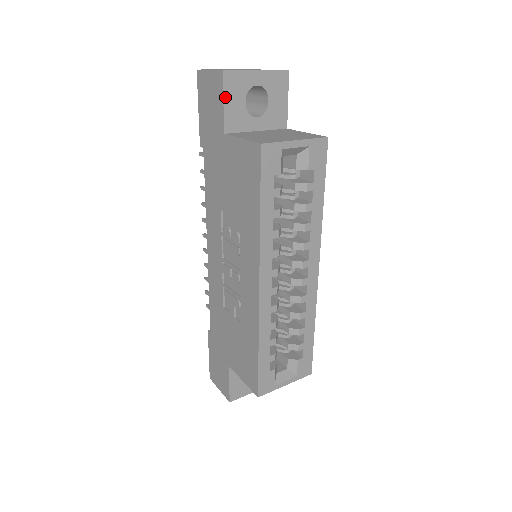
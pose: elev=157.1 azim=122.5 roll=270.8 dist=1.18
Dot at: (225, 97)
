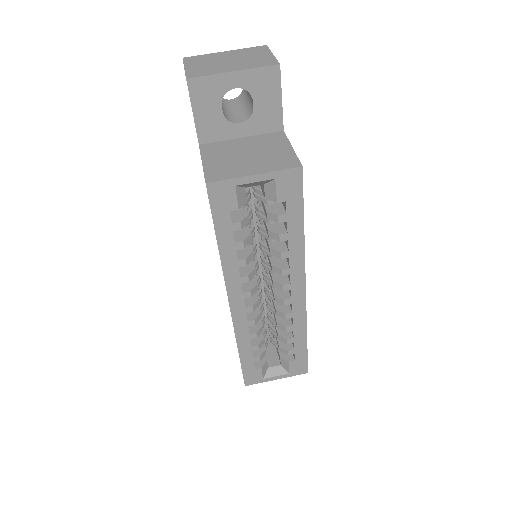
Dot at: (194, 107)
